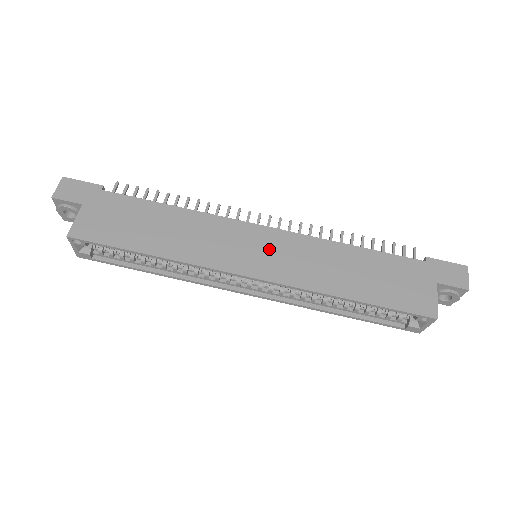
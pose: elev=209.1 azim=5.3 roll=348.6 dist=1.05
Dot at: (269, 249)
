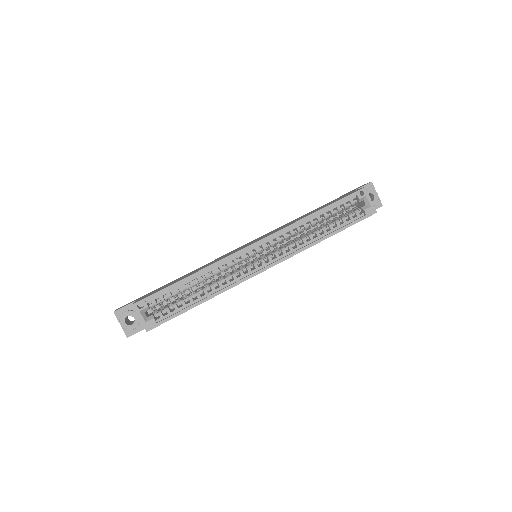
Dot at: occluded
